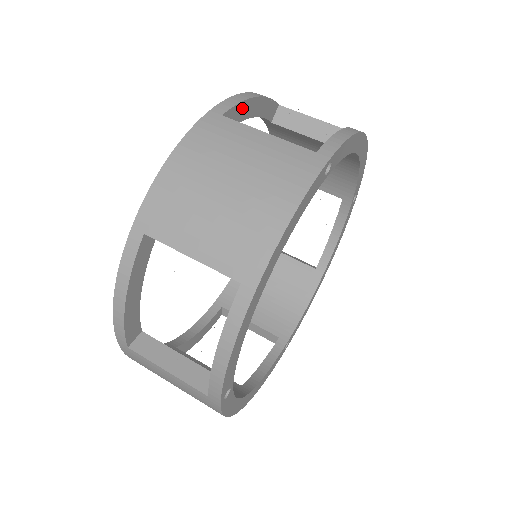
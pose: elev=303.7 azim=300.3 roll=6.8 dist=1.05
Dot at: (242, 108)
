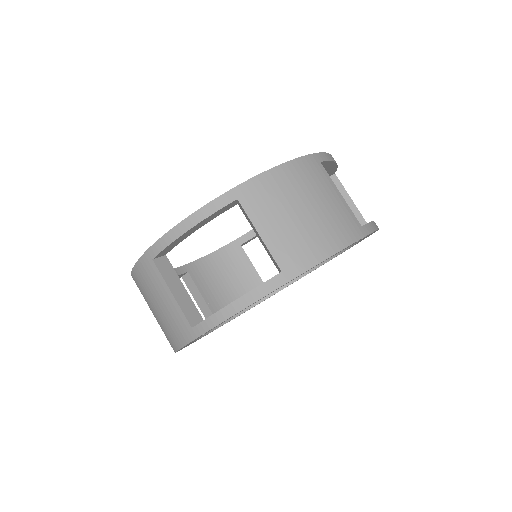
Dot at: (175, 242)
